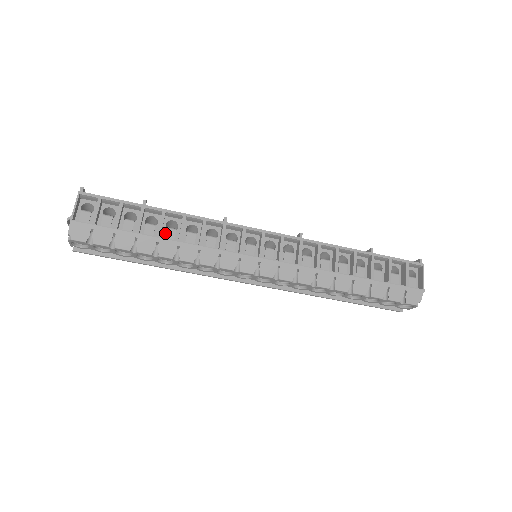
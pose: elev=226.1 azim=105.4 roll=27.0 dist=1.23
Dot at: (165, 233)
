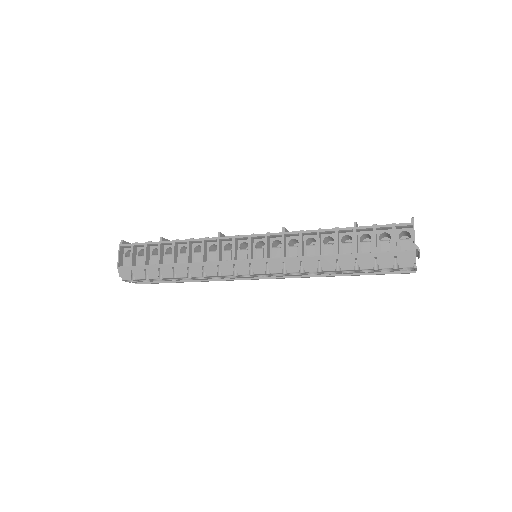
Dot at: (180, 258)
